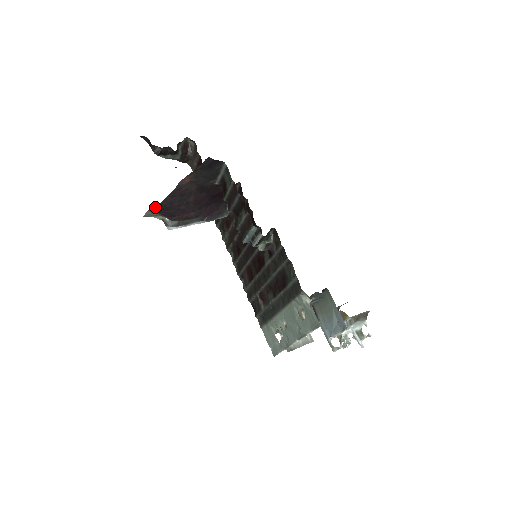
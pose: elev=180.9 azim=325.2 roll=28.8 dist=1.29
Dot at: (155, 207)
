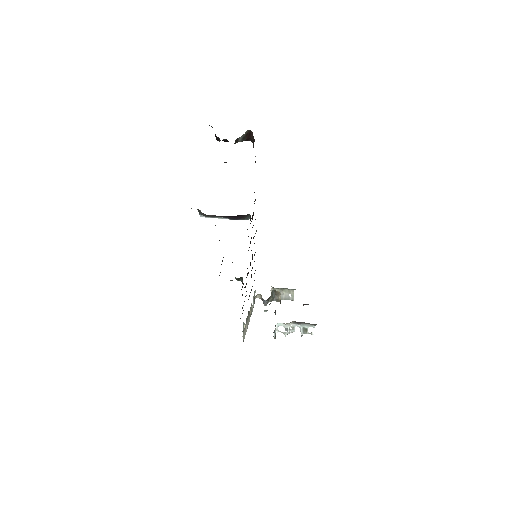
Dot at: occluded
